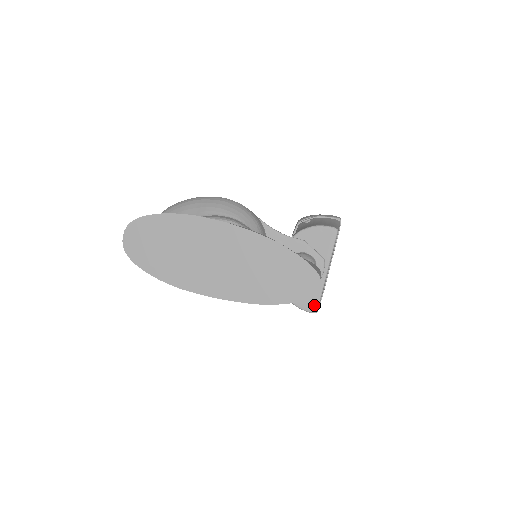
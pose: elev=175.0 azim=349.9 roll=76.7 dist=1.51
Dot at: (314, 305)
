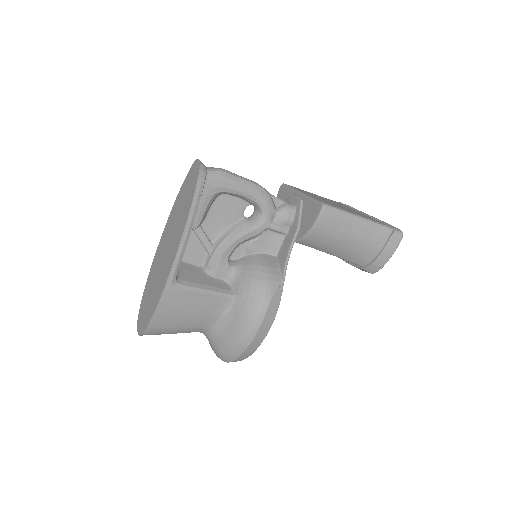
Dot at: (317, 206)
